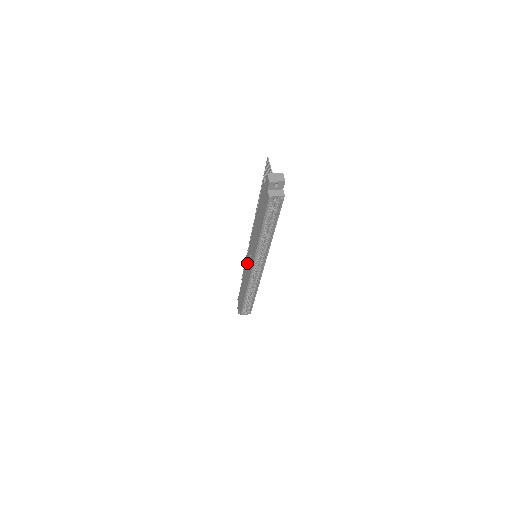
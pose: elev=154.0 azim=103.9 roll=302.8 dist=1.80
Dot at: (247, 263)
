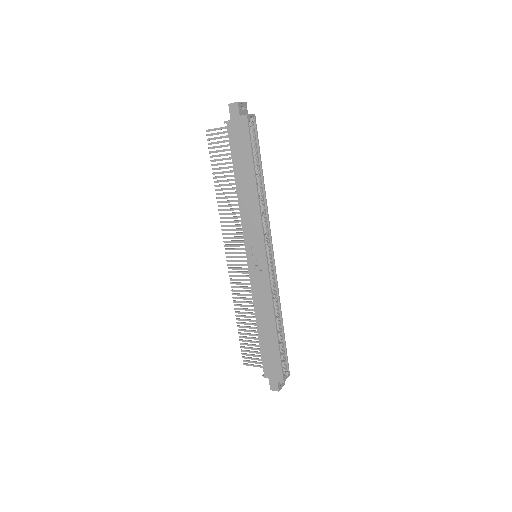
Dot at: (253, 273)
